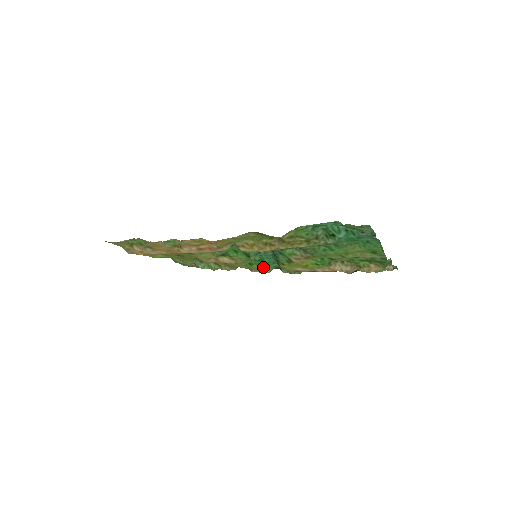
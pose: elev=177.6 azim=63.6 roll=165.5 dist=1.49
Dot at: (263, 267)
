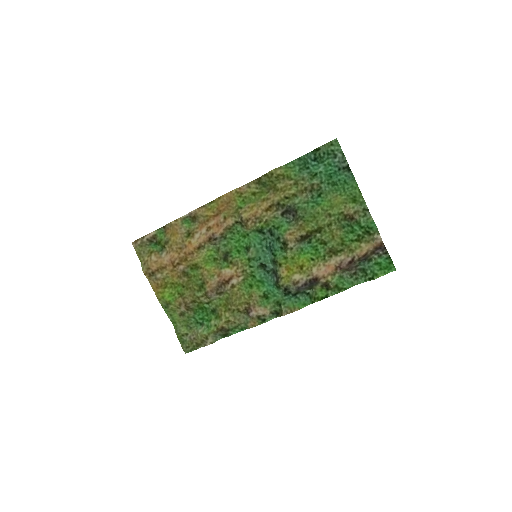
Dot at: (263, 302)
